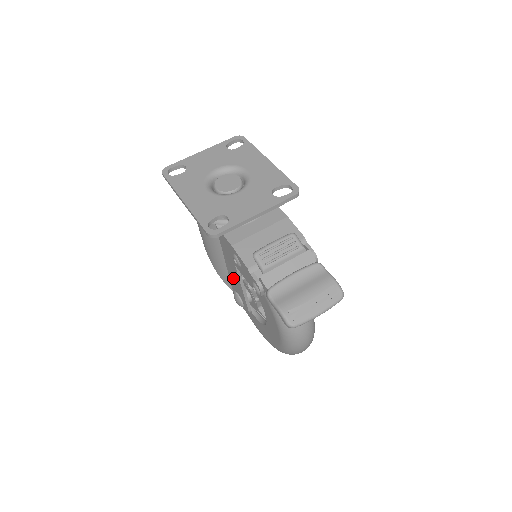
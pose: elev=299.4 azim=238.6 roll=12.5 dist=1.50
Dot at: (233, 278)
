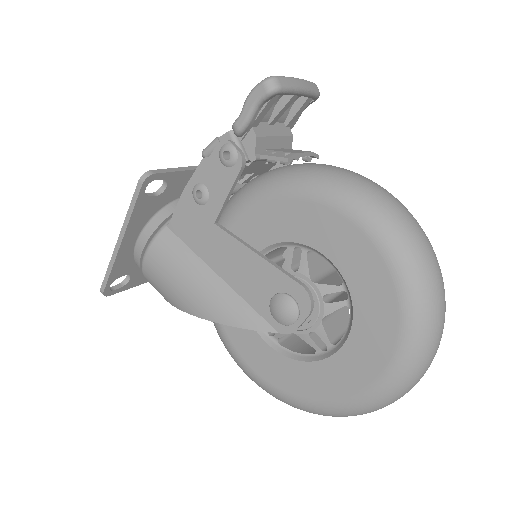
Dot at: (244, 278)
